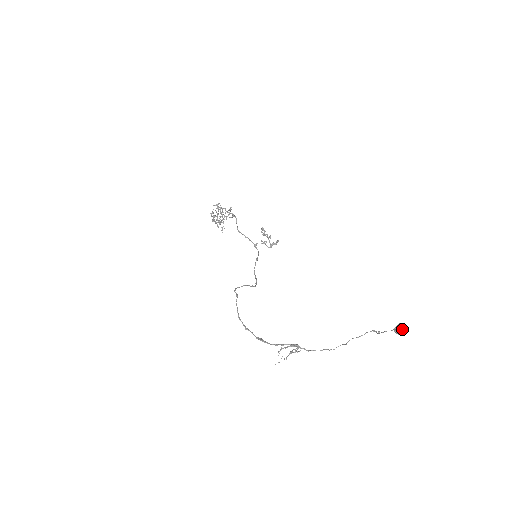
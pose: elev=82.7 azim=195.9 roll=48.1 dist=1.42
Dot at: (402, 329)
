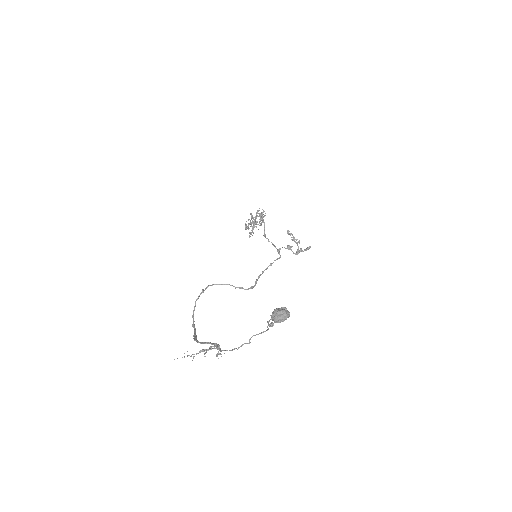
Dot at: (275, 313)
